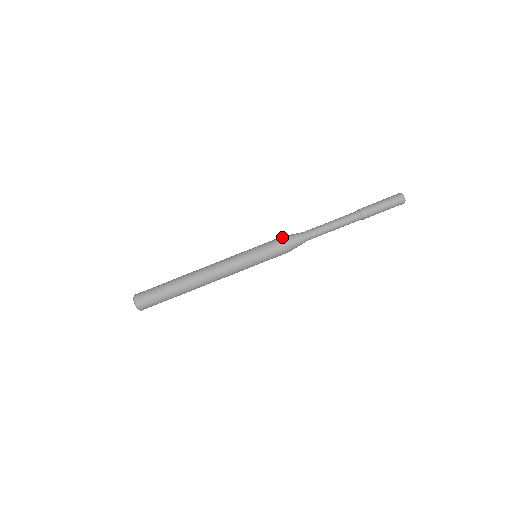
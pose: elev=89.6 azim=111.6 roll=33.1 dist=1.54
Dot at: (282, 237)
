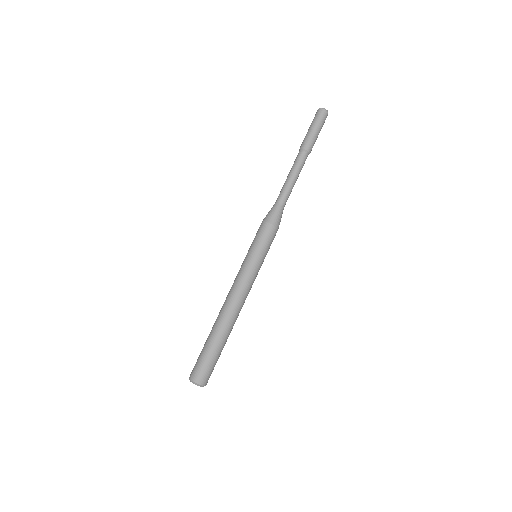
Dot at: (264, 223)
